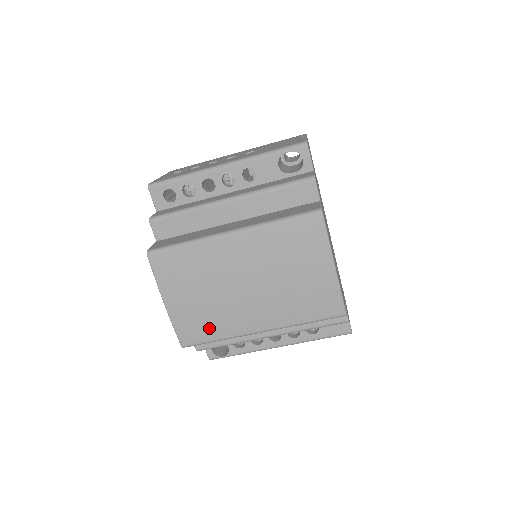
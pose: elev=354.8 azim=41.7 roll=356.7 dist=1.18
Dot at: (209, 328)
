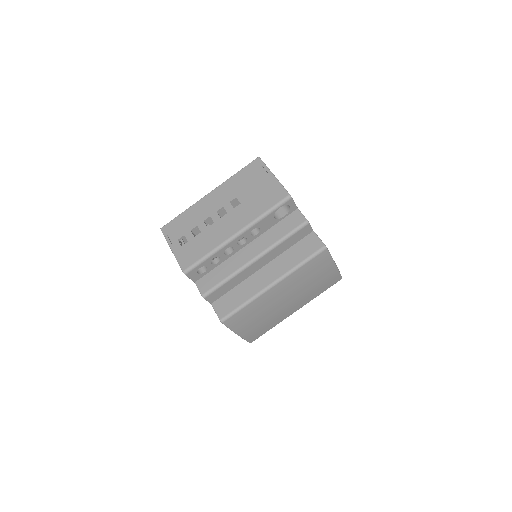
Dot at: (266, 328)
